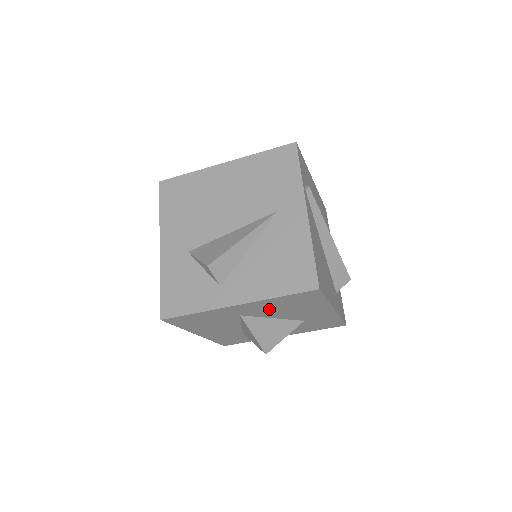
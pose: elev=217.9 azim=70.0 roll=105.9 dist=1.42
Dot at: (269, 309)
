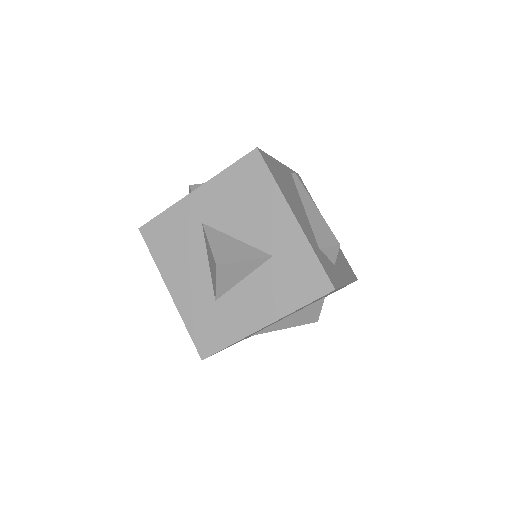
Dot at: (226, 206)
